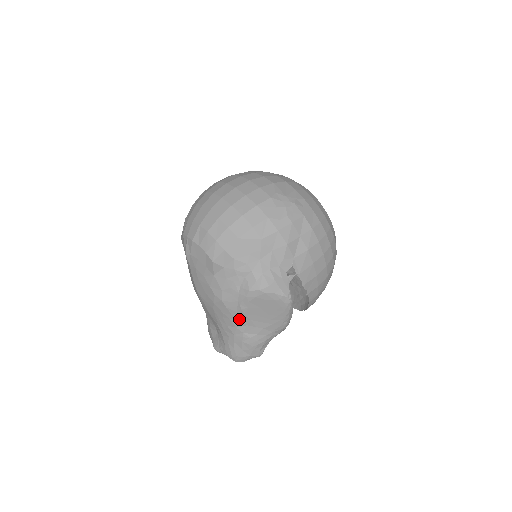
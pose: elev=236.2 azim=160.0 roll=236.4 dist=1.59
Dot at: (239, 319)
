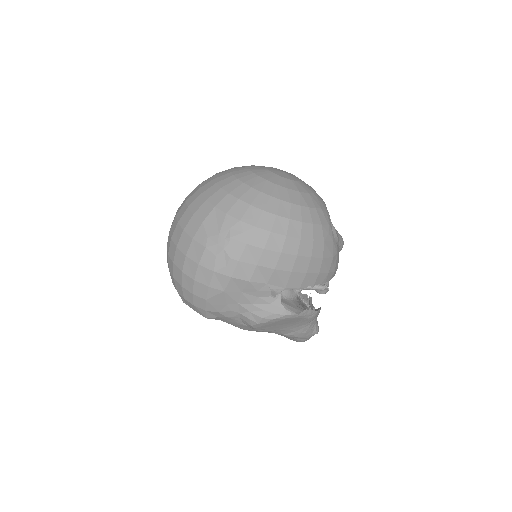
Dot at: occluded
